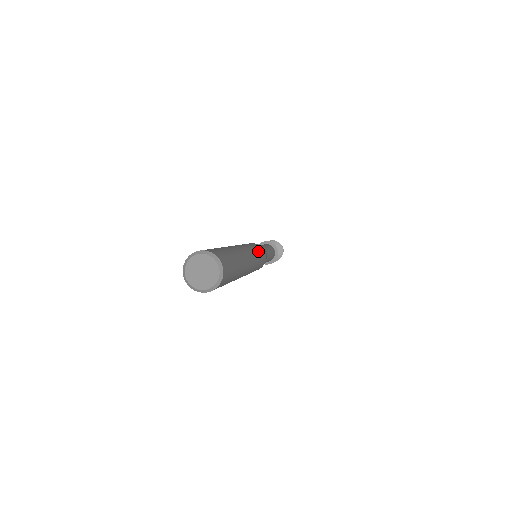
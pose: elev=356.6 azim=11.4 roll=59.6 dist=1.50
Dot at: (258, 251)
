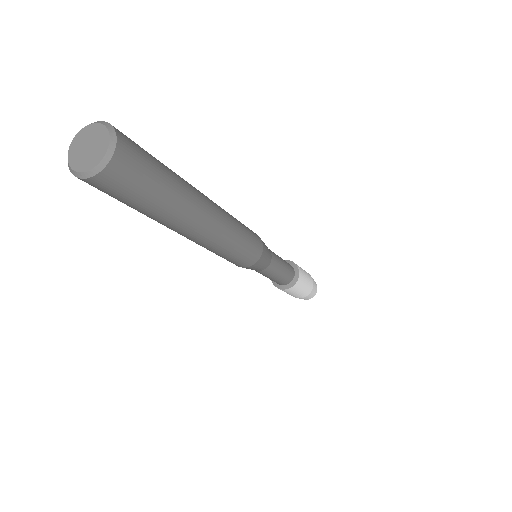
Dot at: (246, 236)
